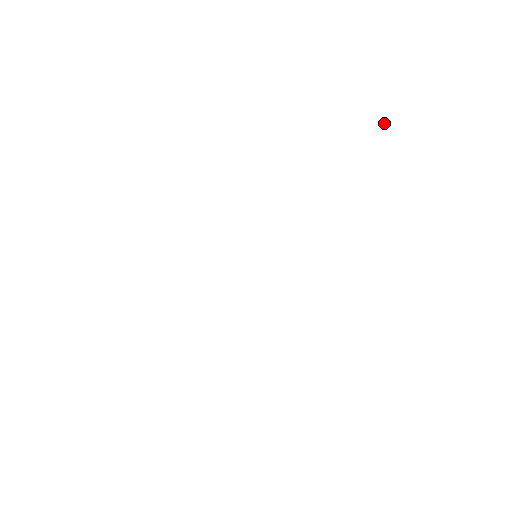
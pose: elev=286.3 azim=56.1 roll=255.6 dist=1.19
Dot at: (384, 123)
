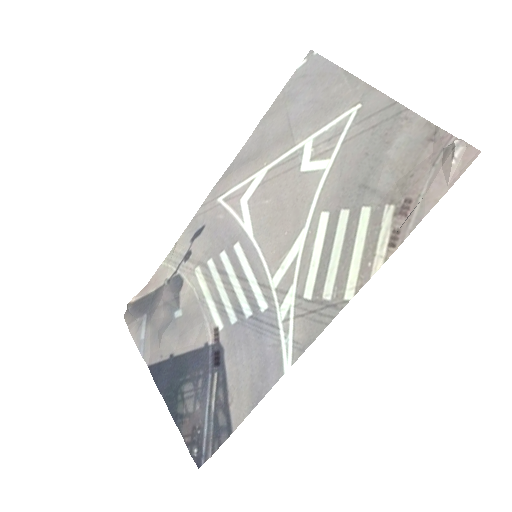
Dot at: (453, 147)
